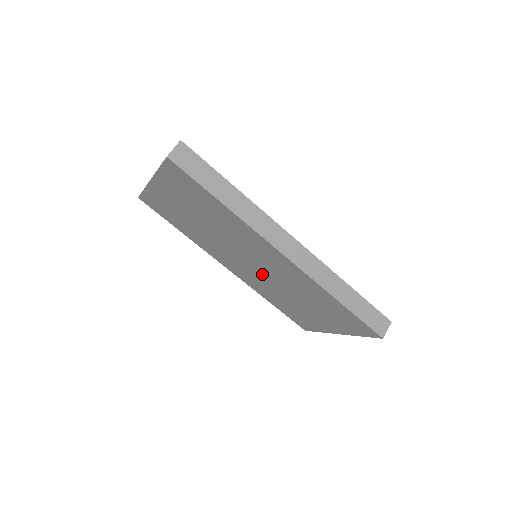
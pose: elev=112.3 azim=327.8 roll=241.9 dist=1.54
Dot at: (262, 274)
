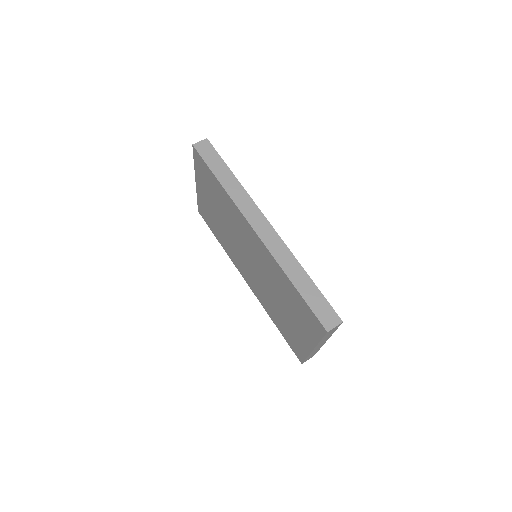
Dot at: (258, 274)
